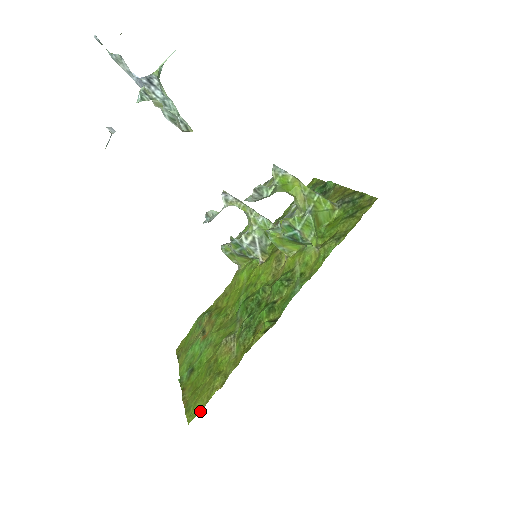
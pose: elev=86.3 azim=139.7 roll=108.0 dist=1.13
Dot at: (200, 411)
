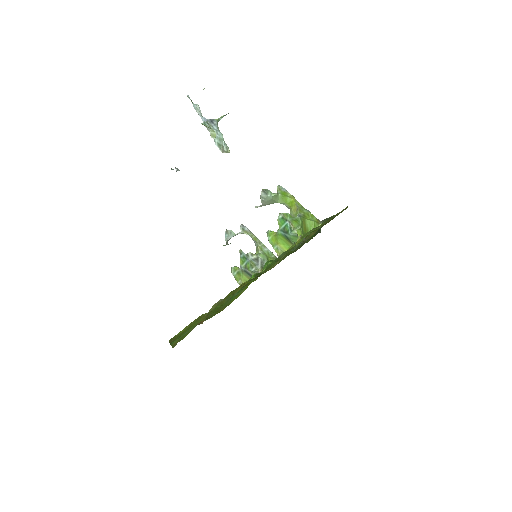
Dot at: (182, 331)
